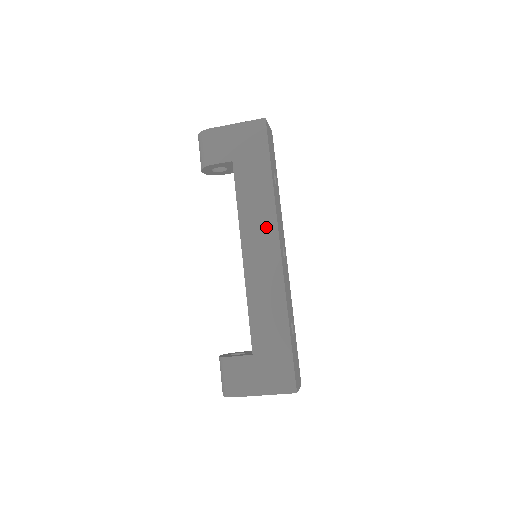
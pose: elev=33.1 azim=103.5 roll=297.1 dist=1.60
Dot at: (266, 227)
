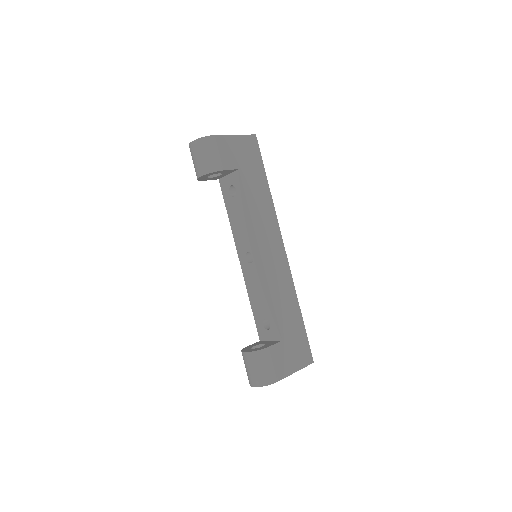
Dot at: (272, 229)
